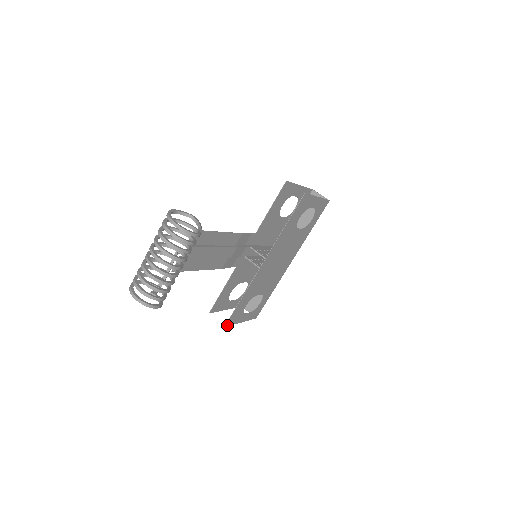
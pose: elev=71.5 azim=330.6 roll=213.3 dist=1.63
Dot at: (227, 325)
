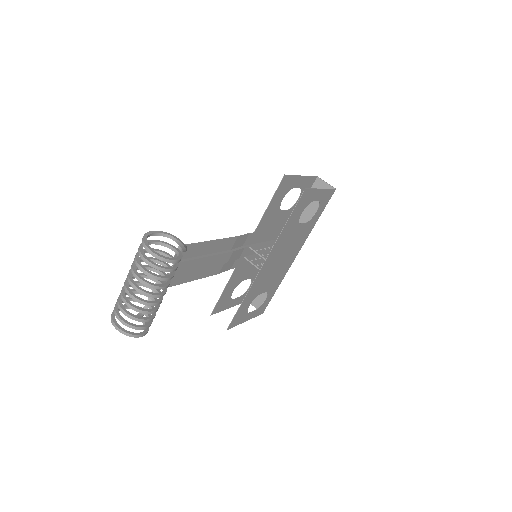
Dot at: (230, 327)
